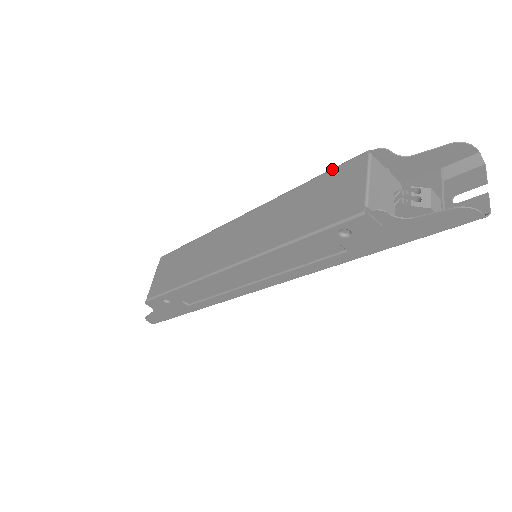
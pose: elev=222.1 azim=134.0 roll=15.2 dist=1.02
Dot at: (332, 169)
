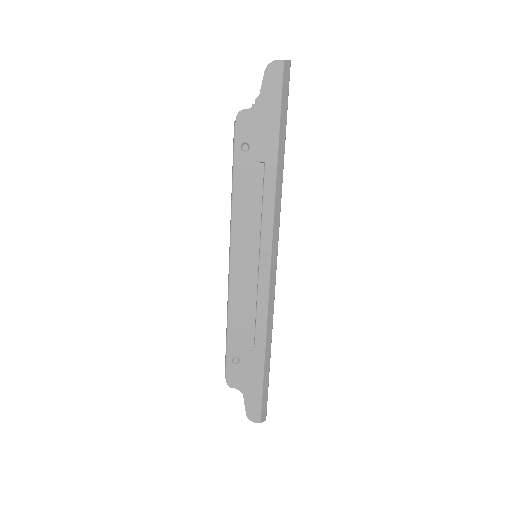
Dot at: occluded
